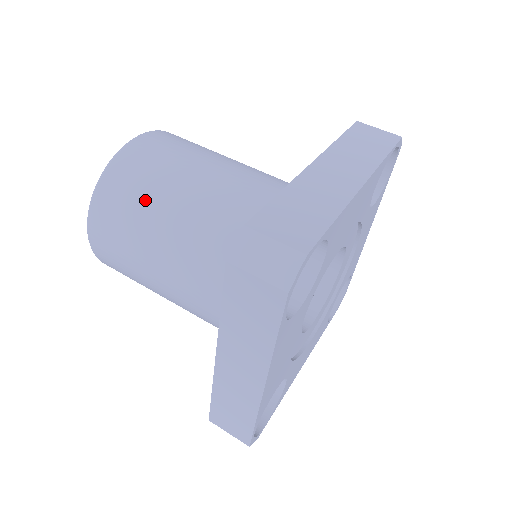
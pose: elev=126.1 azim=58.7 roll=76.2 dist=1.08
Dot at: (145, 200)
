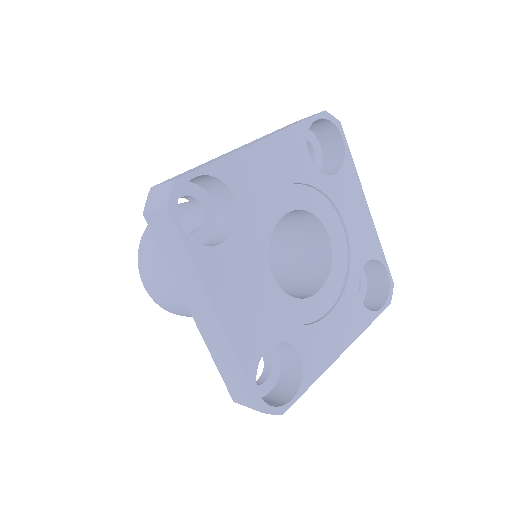
Dot at: occluded
